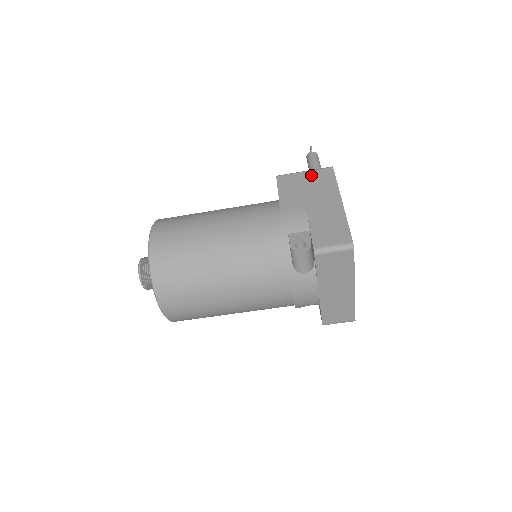
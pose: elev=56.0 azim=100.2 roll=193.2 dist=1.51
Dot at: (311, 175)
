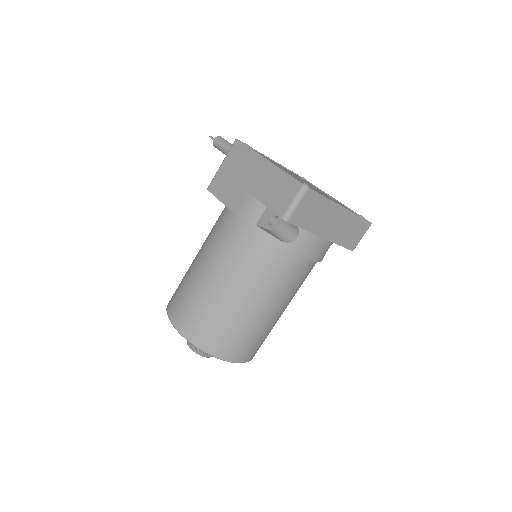
Dot at: (228, 162)
